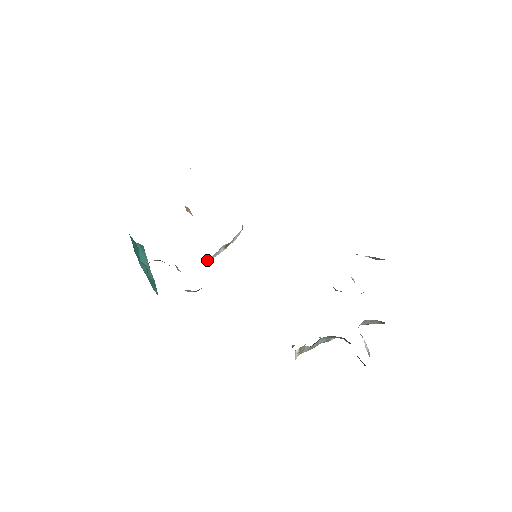
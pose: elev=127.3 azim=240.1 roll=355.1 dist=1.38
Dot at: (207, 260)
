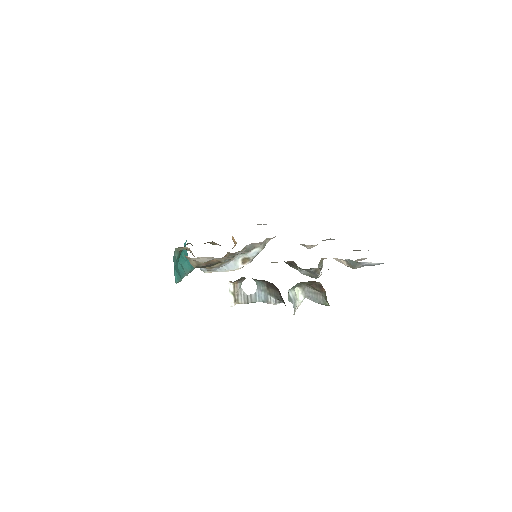
Dot at: (225, 268)
